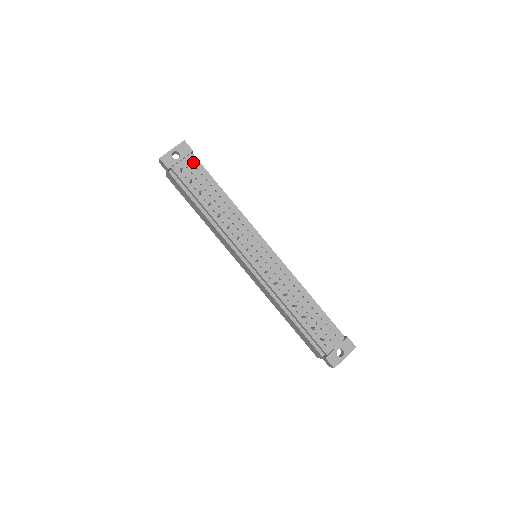
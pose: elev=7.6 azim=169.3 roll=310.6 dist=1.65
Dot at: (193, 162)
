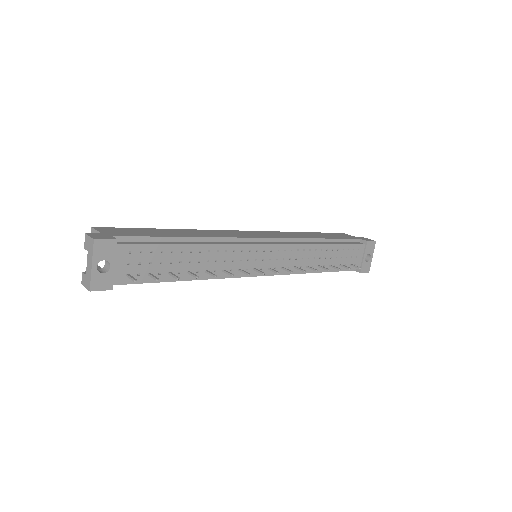
Dot at: (129, 250)
